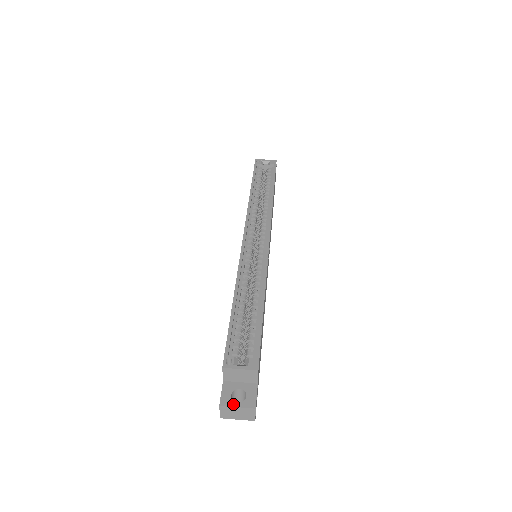
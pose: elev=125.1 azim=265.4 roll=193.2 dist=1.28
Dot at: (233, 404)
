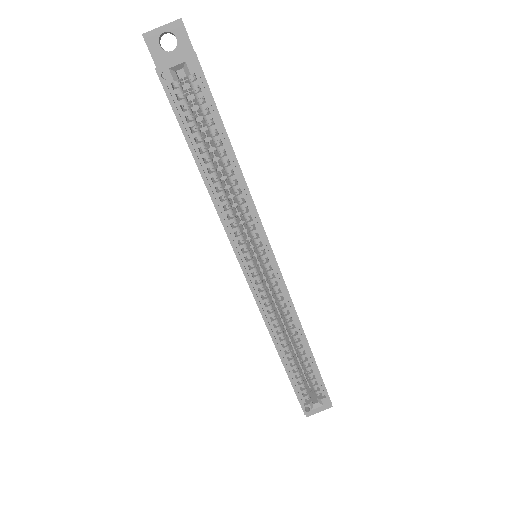
Dot at: (316, 412)
